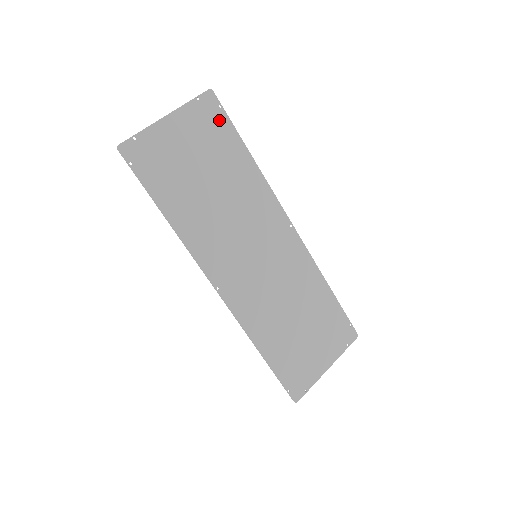
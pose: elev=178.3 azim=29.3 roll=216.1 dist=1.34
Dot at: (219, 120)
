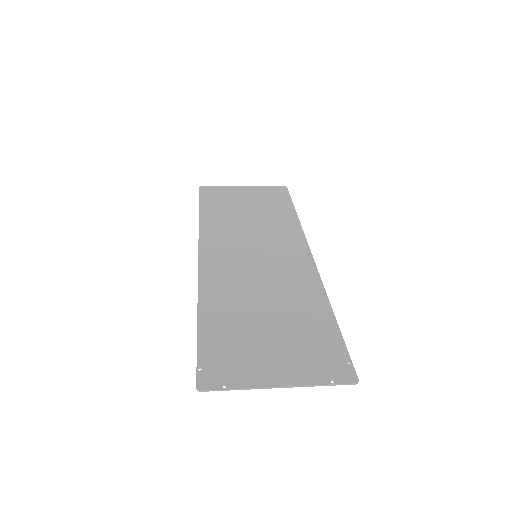
Dot at: (282, 196)
